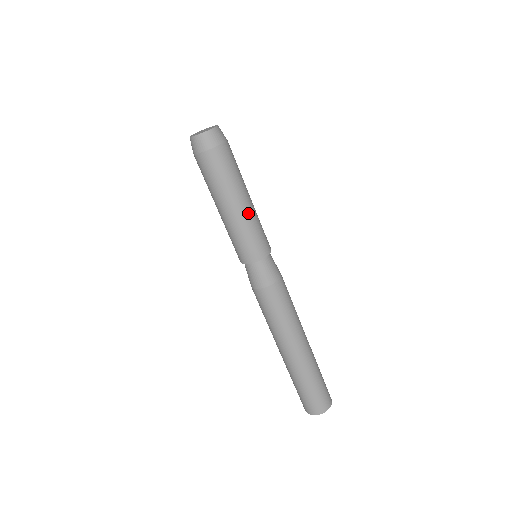
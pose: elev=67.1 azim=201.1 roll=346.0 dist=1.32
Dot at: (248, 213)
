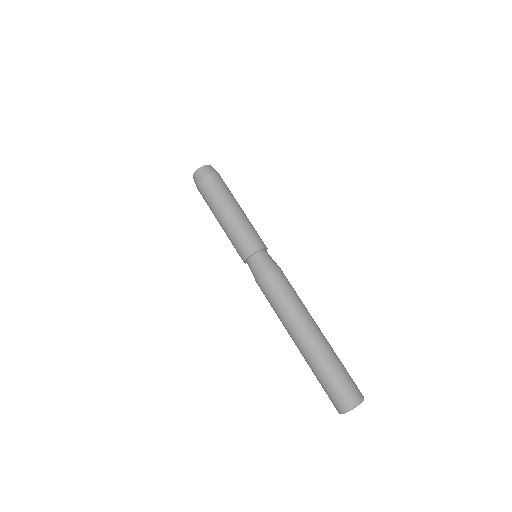
Dot at: (245, 216)
